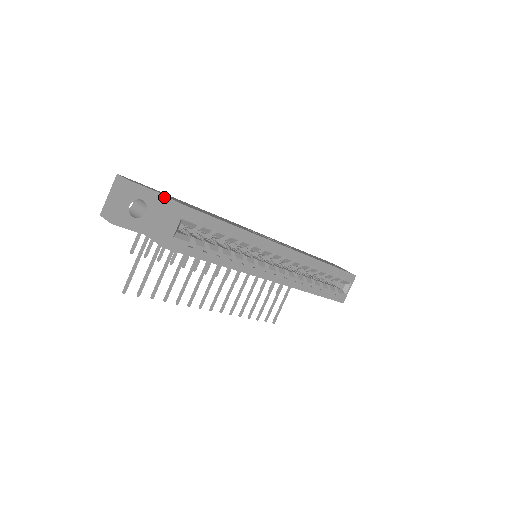
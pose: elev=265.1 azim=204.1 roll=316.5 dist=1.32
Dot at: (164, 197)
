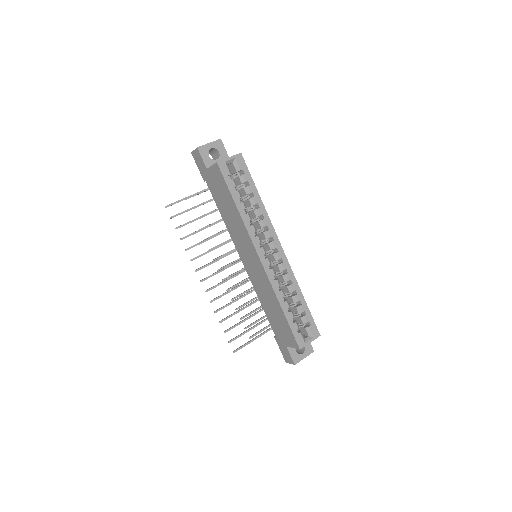
Dot at: occluded
